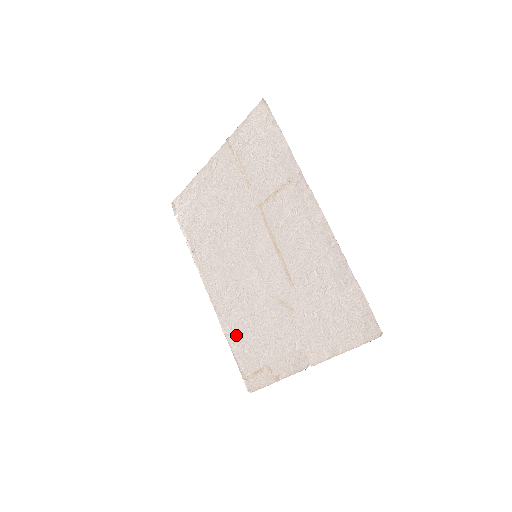
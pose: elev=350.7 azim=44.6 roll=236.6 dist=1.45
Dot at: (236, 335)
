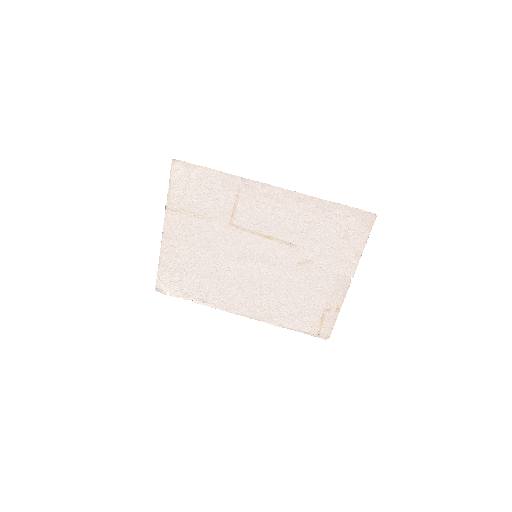
Dot at: (286, 317)
